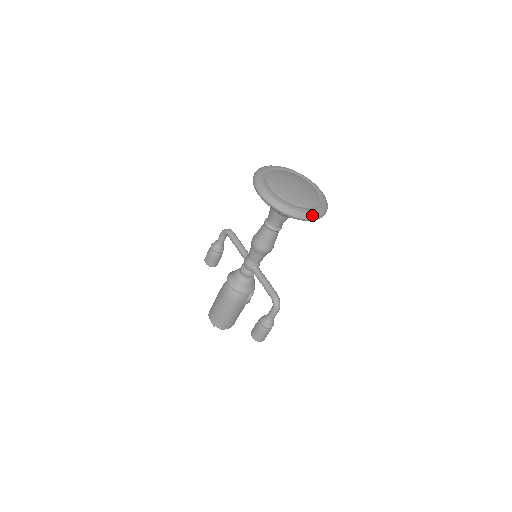
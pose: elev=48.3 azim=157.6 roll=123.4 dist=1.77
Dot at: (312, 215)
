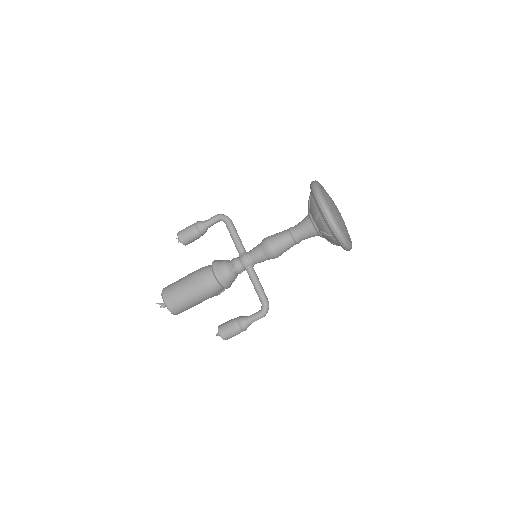
Dot at: (351, 246)
